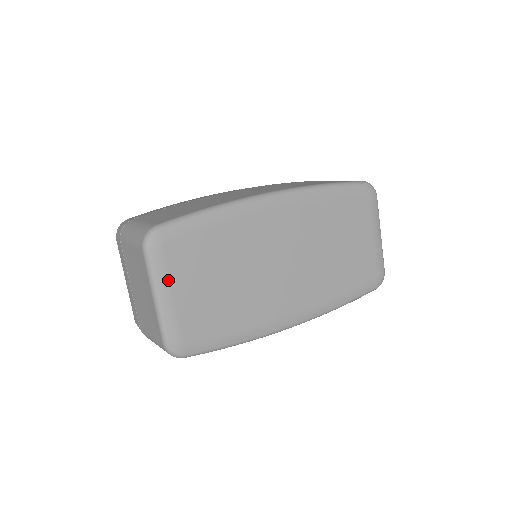
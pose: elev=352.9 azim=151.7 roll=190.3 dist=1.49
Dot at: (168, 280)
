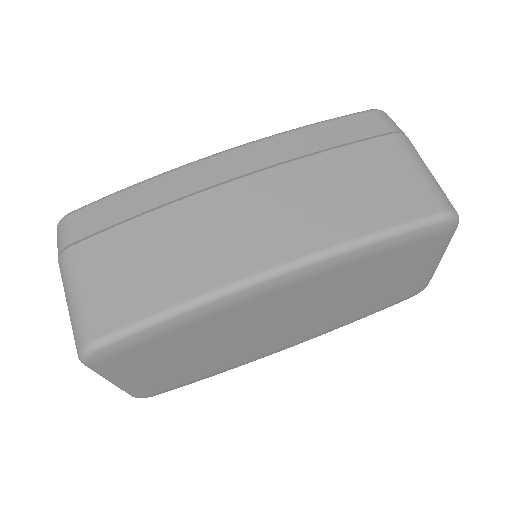
Dot at: (121, 375)
